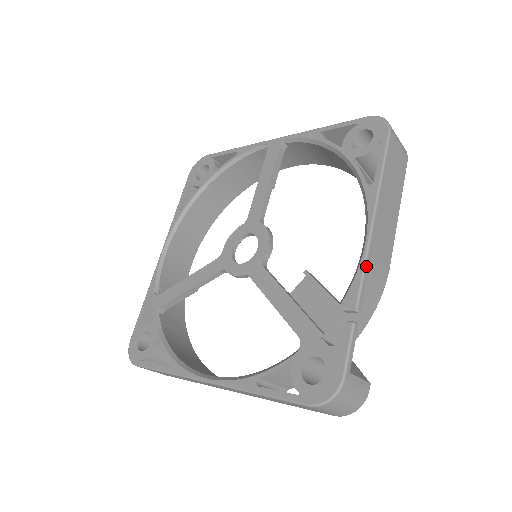
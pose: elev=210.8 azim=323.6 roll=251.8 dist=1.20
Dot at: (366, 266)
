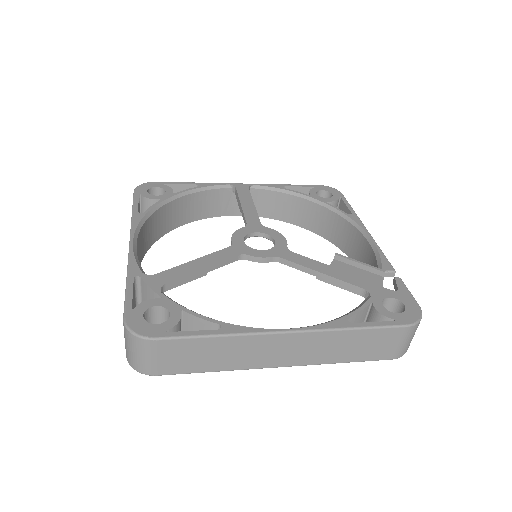
Dot at: (381, 251)
